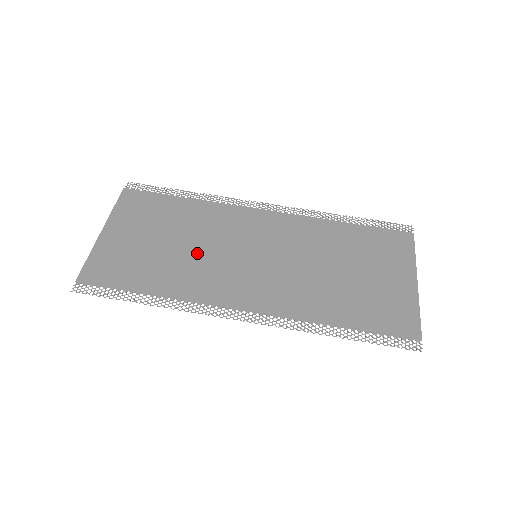
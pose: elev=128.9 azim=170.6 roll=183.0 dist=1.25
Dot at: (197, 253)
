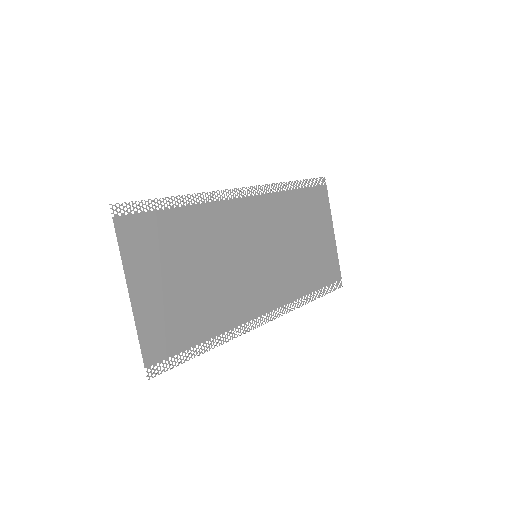
Dot at: (220, 276)
